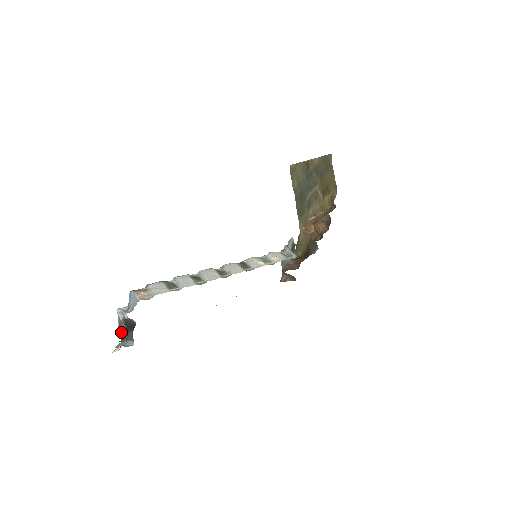
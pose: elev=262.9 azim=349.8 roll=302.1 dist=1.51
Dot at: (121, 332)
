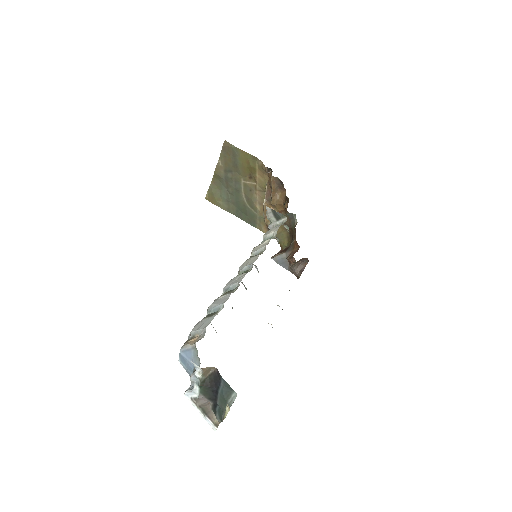
Dot at: (213, 420)
